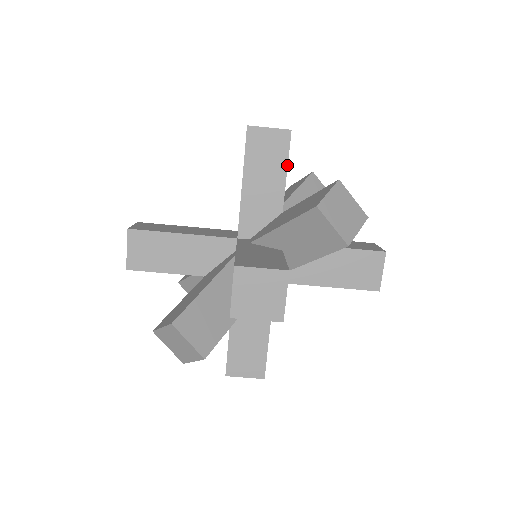
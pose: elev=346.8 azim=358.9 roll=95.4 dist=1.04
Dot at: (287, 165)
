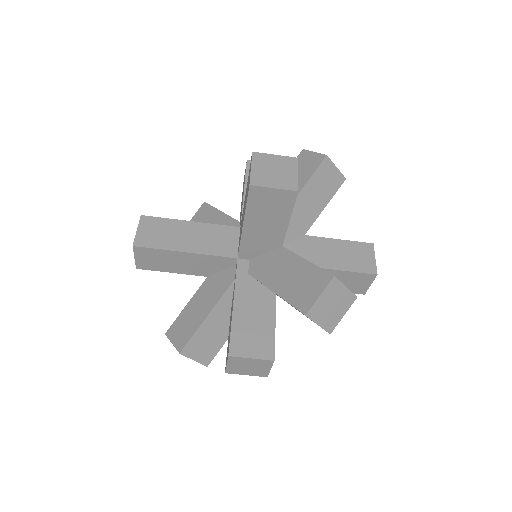
Dot at: (290, 216)
